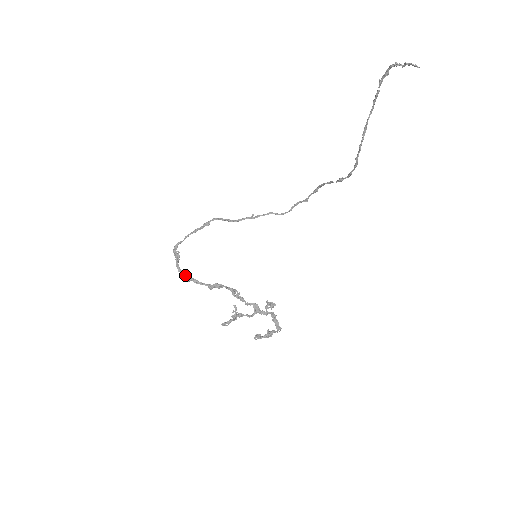
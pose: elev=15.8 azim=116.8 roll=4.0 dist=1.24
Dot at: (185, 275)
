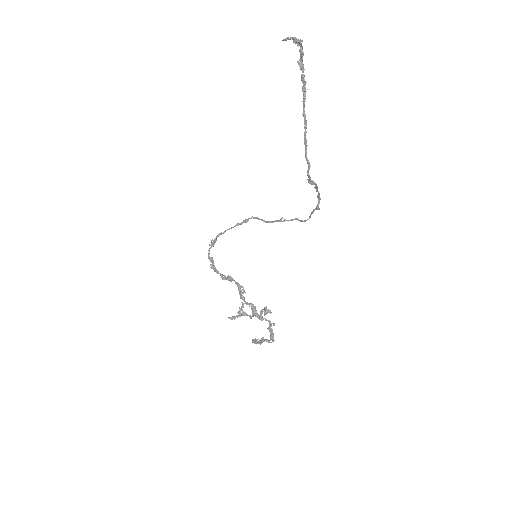
Dot at: (211, 262)
